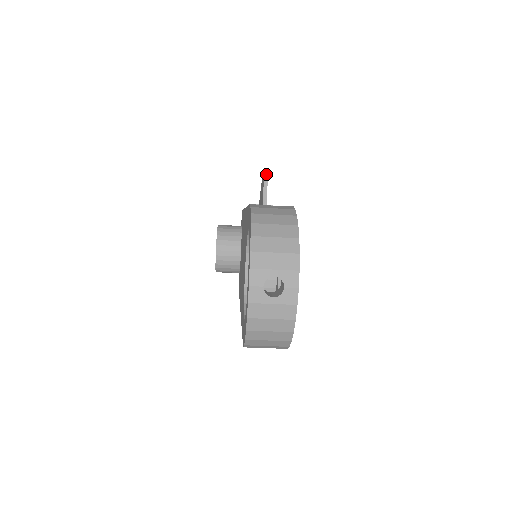
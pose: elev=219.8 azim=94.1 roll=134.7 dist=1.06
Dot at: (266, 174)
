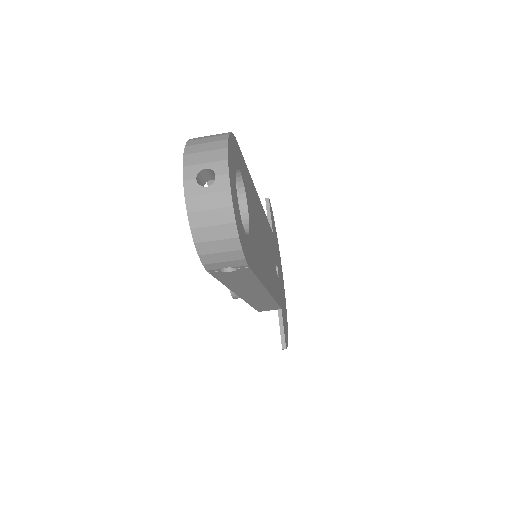
Dot at: (267, 200)
